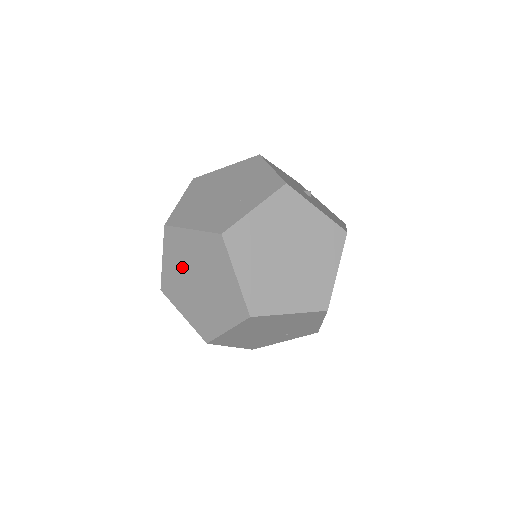
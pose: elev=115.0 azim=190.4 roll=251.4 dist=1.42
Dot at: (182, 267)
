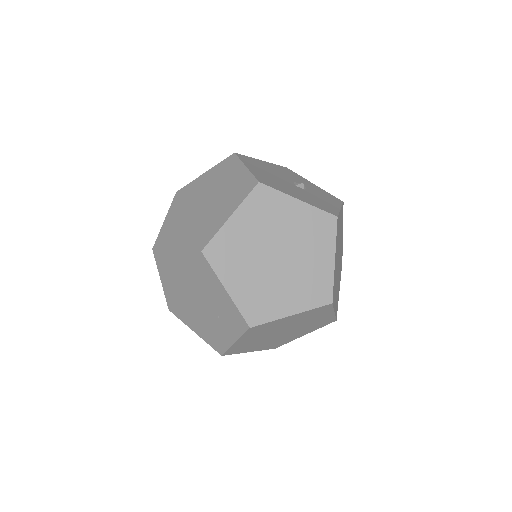
Dot at: occluded
